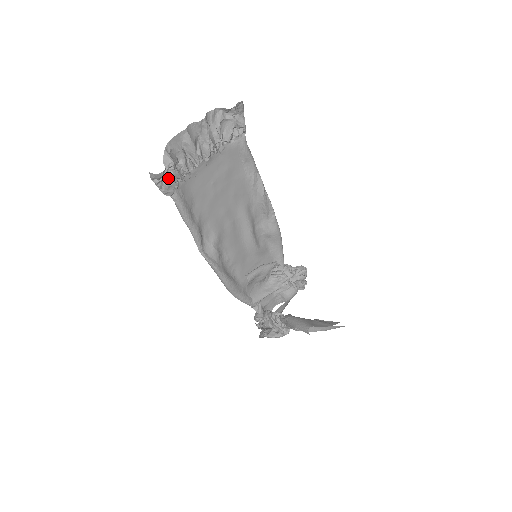
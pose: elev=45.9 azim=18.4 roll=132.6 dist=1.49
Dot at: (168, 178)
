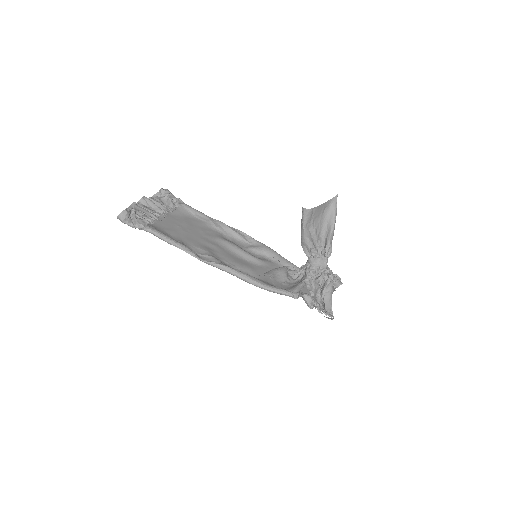
Dot at: (134, 216)
